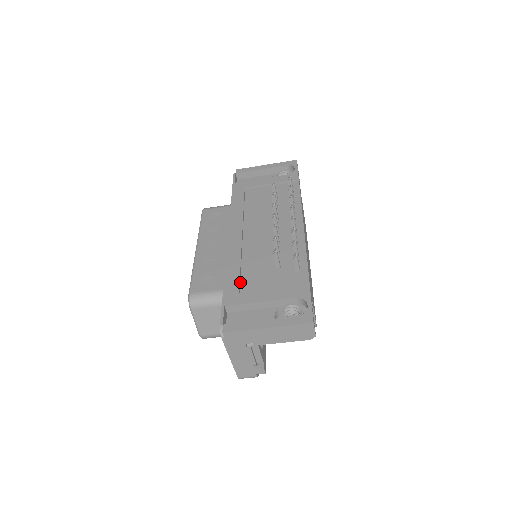
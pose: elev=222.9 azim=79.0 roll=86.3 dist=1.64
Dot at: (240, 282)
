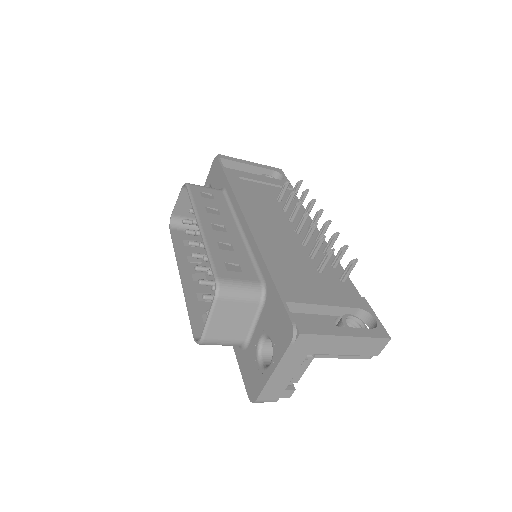
Dot at: (287, 278)
